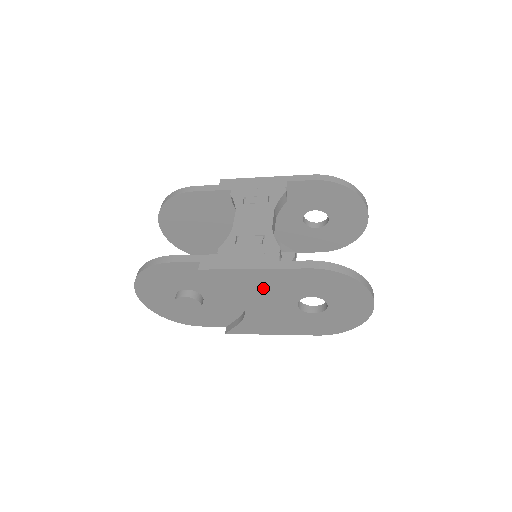
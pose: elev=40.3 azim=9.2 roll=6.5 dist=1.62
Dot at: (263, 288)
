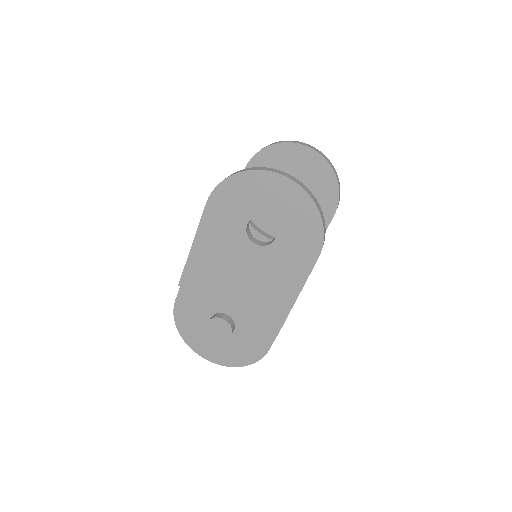
Dot at: (219, 256)
